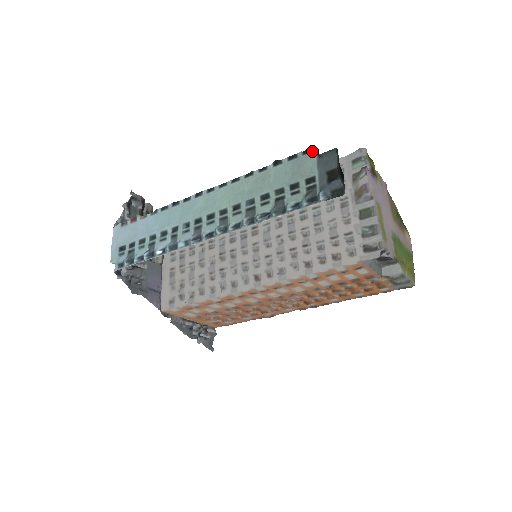
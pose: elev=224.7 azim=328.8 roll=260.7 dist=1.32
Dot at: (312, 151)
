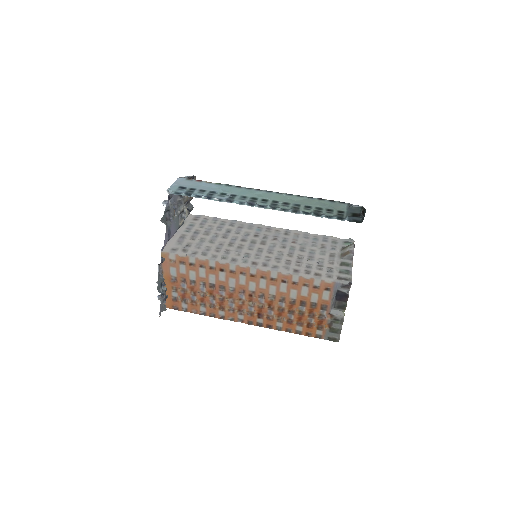
Dot at: (345, 203)
